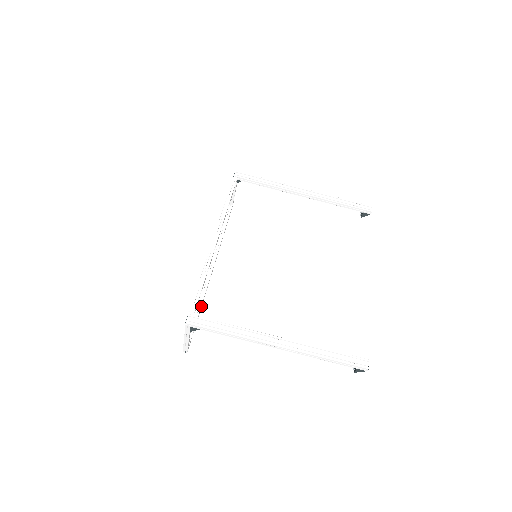
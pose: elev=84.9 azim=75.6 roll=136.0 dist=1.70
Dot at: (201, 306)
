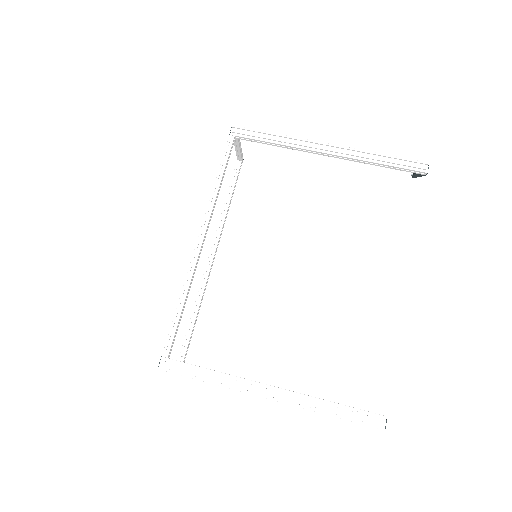
Dot at: (198, 312)
